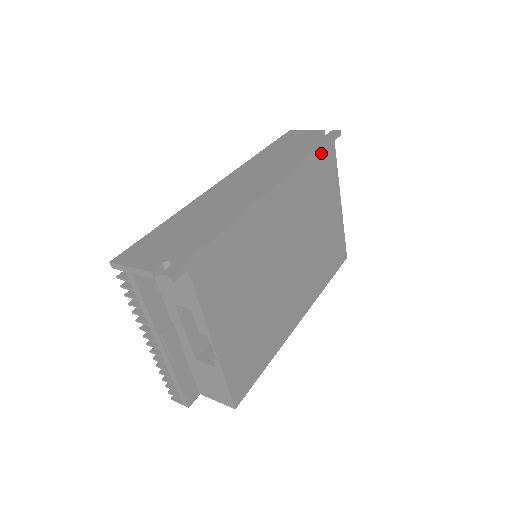
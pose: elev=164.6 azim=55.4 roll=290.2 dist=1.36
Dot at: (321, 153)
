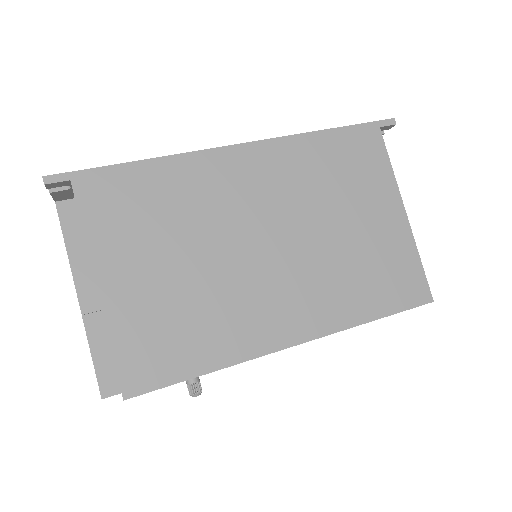
Dot at: (346, 134)
